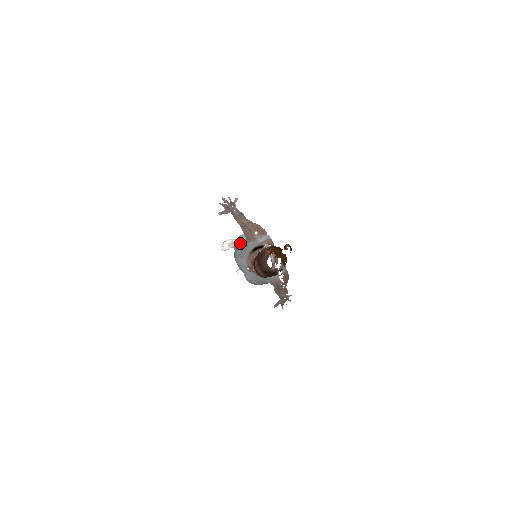
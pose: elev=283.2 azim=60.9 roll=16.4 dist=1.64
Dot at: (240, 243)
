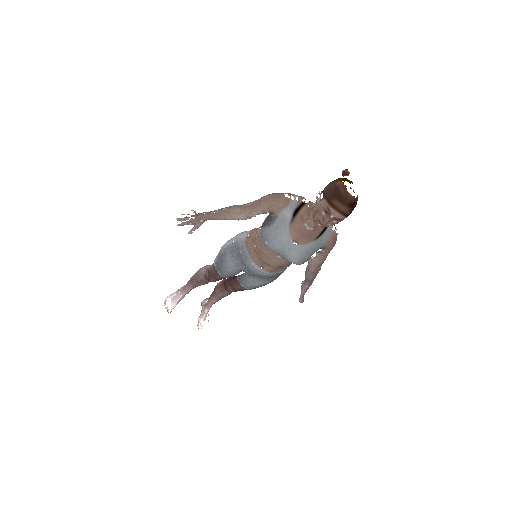
Dot at: (264, 226)
